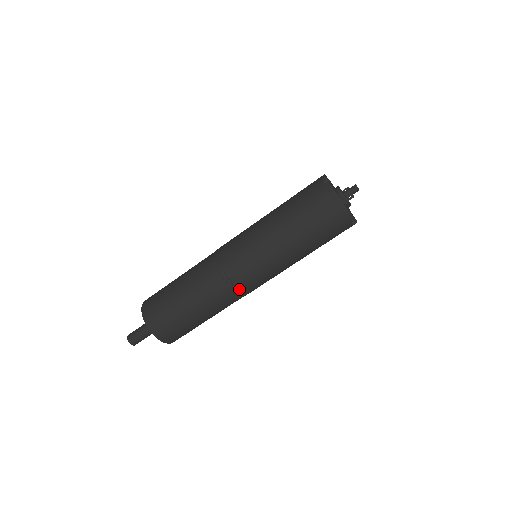
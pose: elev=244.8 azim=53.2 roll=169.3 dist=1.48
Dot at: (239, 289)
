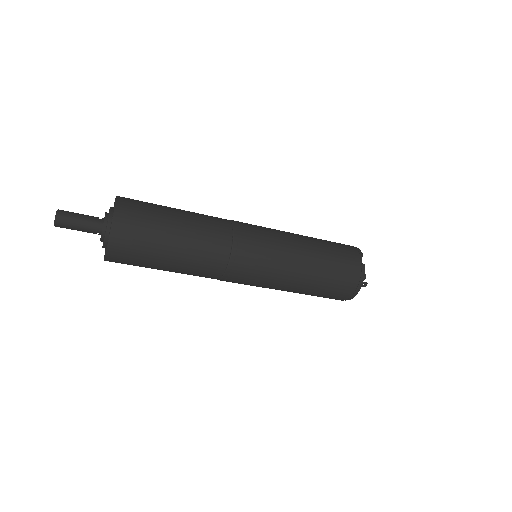
Dot at: (228, 276)
